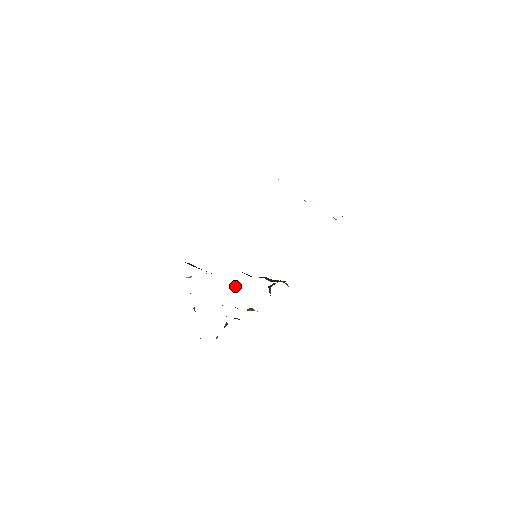
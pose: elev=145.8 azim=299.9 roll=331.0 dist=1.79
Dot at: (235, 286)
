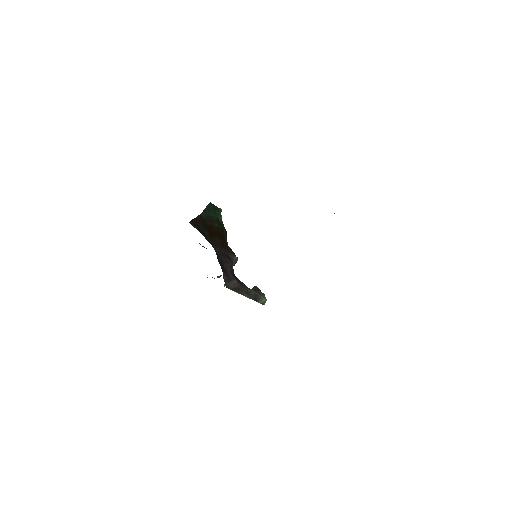
Dot at: (234, 259)
